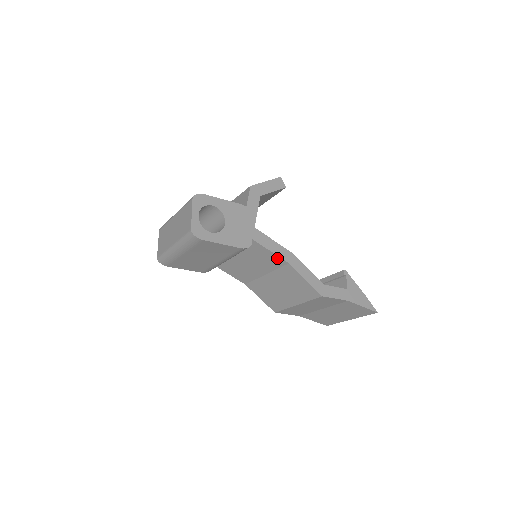
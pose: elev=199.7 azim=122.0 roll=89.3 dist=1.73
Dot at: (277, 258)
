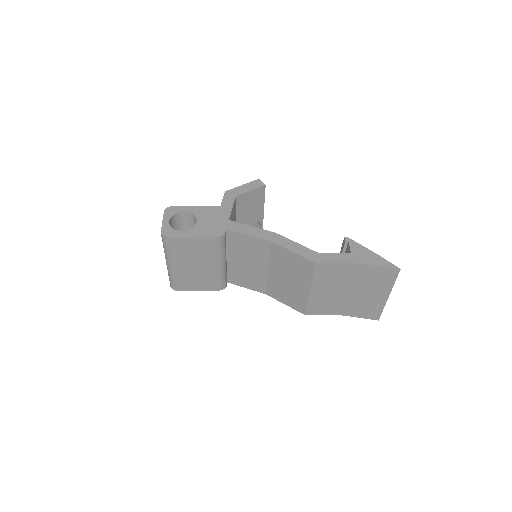
Dot at: (258, 240)
